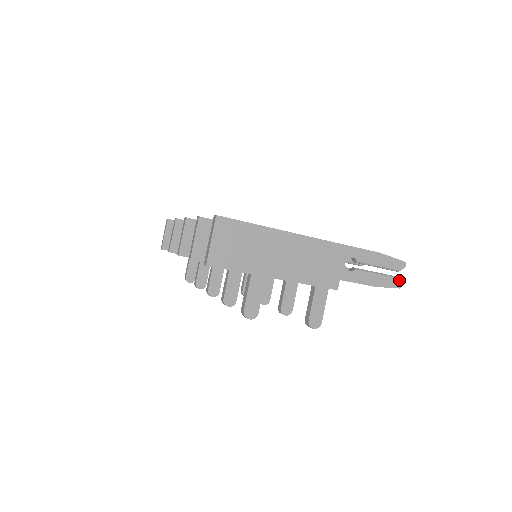
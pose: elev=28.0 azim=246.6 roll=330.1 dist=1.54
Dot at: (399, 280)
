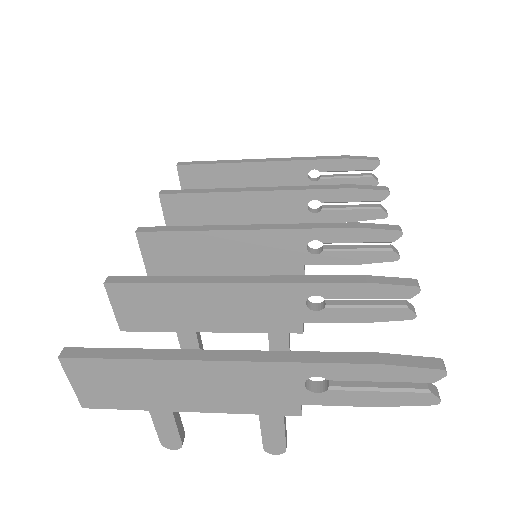
Dot at: (432, 395)
